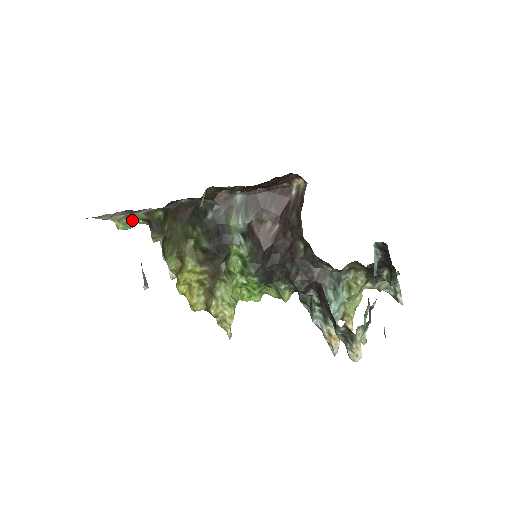
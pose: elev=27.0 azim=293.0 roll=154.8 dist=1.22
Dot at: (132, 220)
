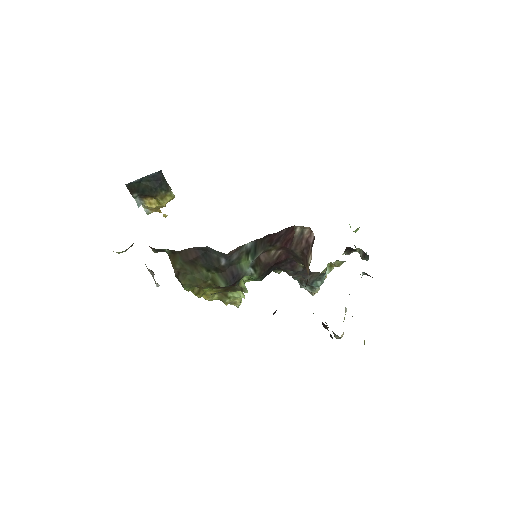
Dot at: occluded
